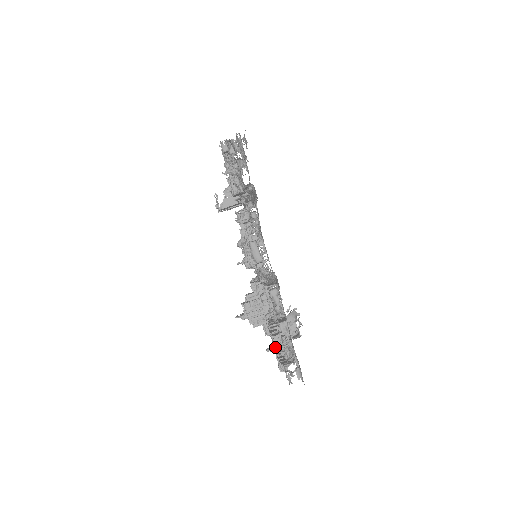
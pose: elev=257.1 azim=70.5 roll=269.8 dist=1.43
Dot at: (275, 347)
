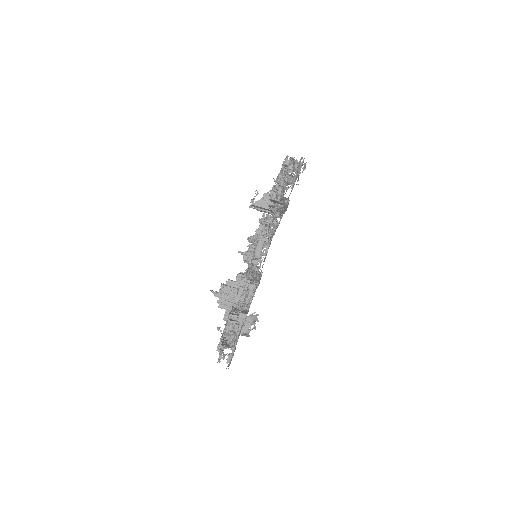
Dot at: (225, 329)
